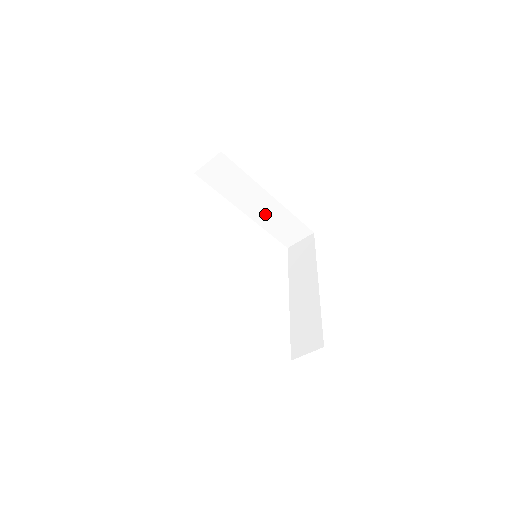
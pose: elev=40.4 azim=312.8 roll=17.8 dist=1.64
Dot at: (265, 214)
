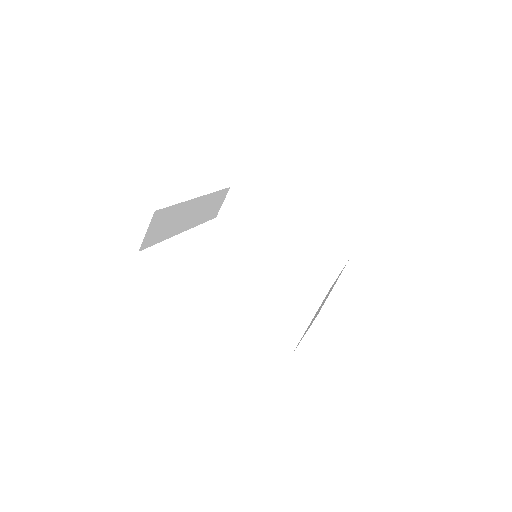
Dot at: (291, 248)
